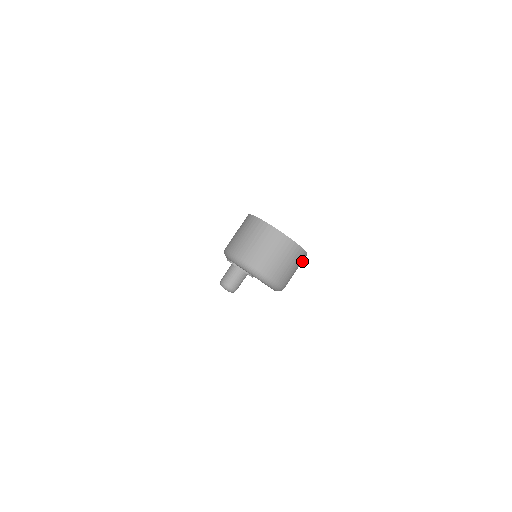
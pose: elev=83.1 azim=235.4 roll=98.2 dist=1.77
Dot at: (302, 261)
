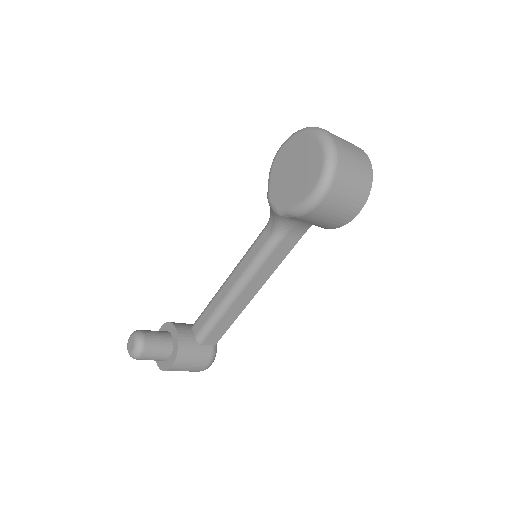
Dot at: (355, 205)
